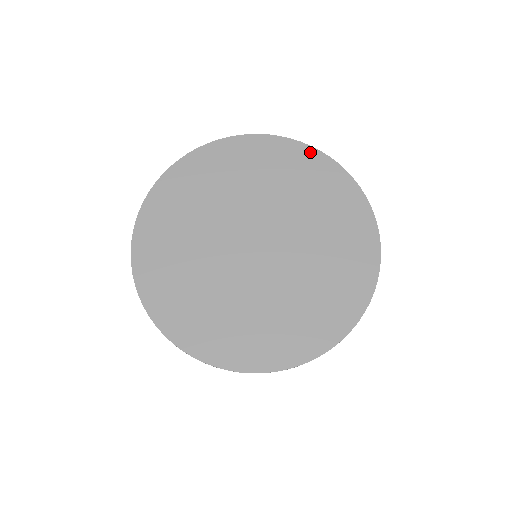
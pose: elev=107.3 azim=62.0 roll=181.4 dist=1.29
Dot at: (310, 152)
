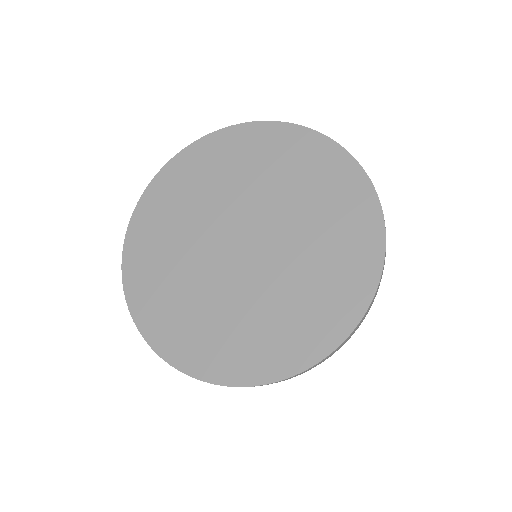
Dot at: (309, 135)
